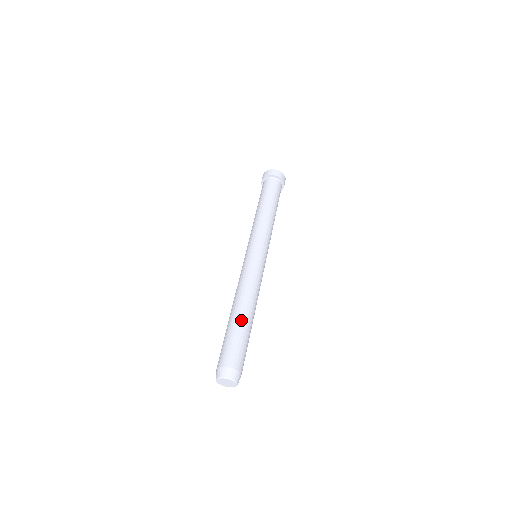
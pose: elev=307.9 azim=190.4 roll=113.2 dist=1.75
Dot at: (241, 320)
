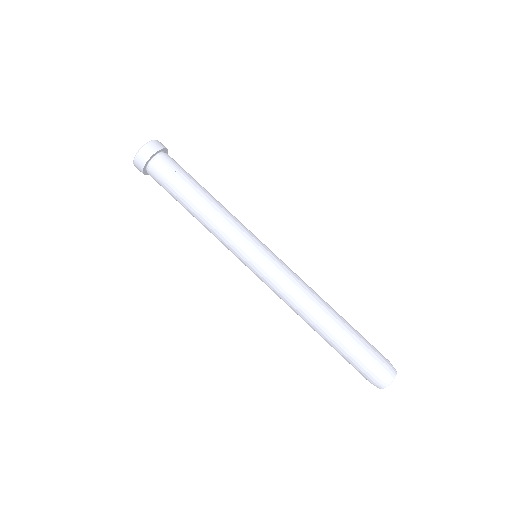
Dot at: (343, 324)
